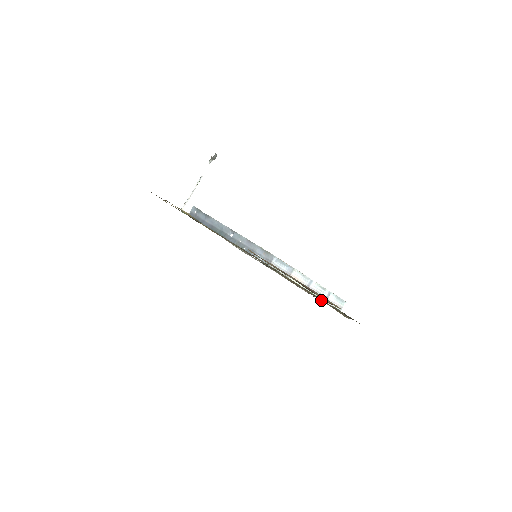
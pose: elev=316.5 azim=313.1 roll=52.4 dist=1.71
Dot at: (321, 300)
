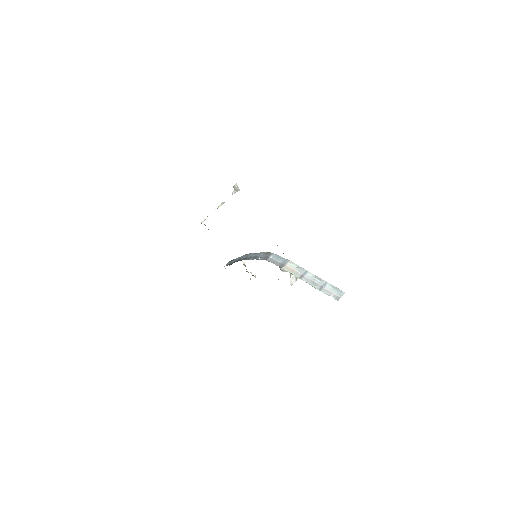
Dot at: occluded
